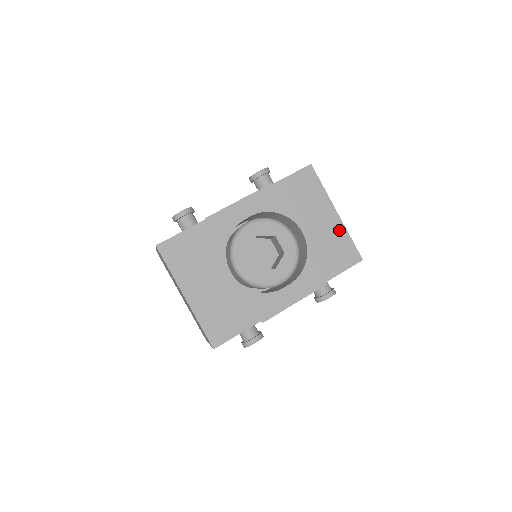
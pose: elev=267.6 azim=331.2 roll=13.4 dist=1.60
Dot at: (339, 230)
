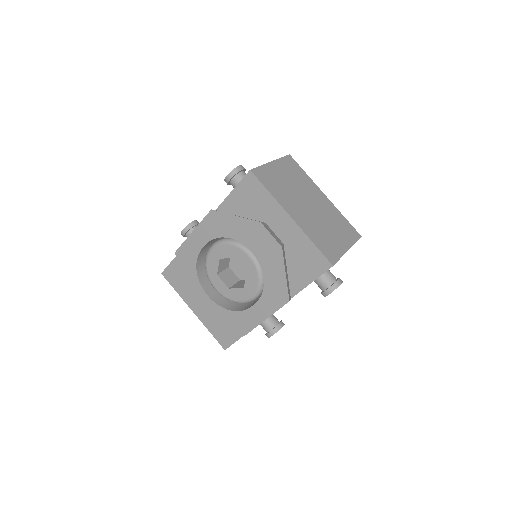
Dot at: (298, 237)
